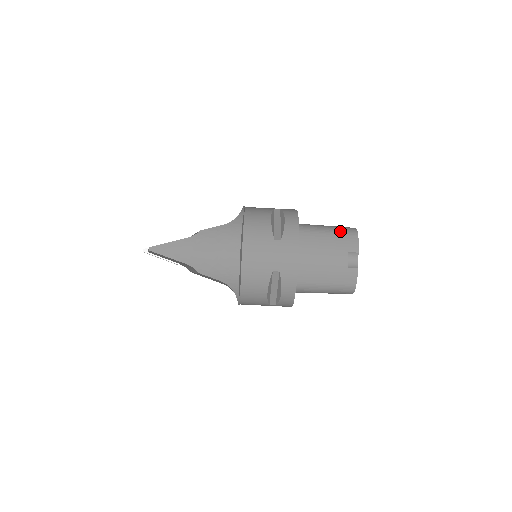
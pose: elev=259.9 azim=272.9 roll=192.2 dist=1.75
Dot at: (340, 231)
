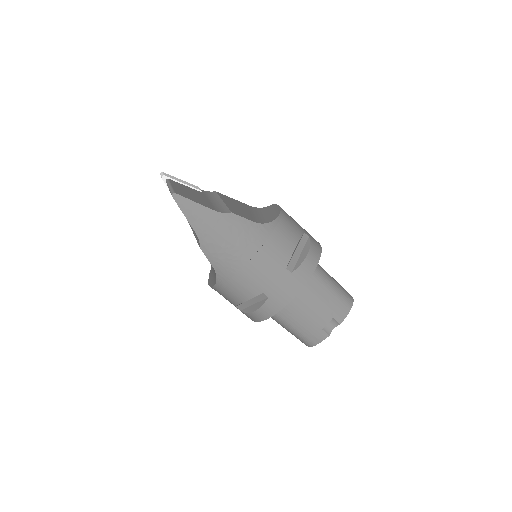
Dot at: (341, 294)
